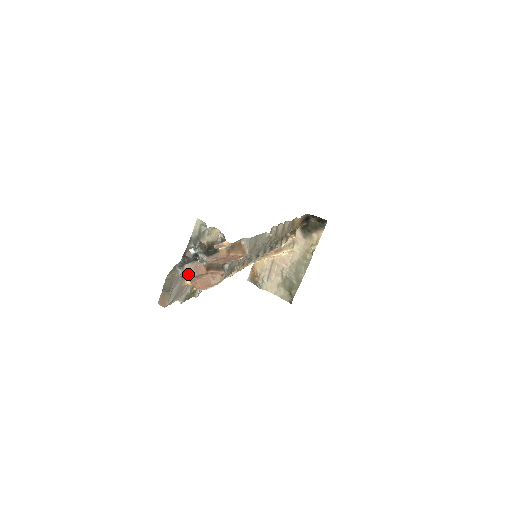
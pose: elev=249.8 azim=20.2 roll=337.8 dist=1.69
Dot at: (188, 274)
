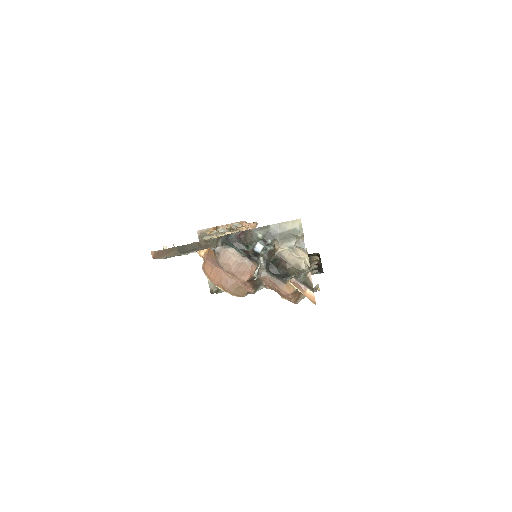
Dot at: (223, 260)
